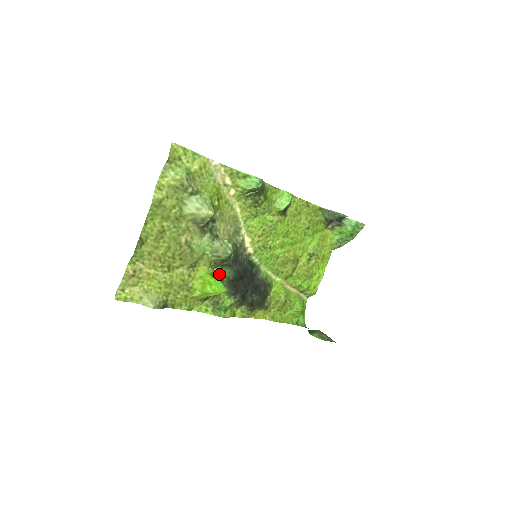
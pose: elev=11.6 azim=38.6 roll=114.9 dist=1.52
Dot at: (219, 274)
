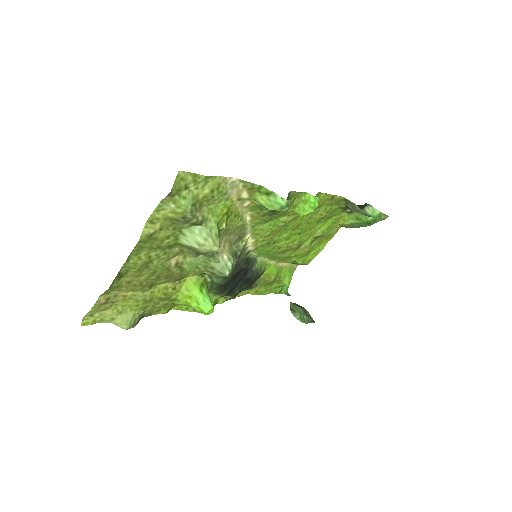
Dot at: (209, 281)
